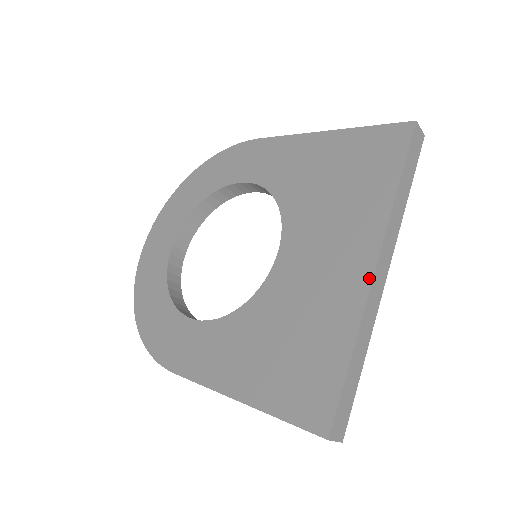
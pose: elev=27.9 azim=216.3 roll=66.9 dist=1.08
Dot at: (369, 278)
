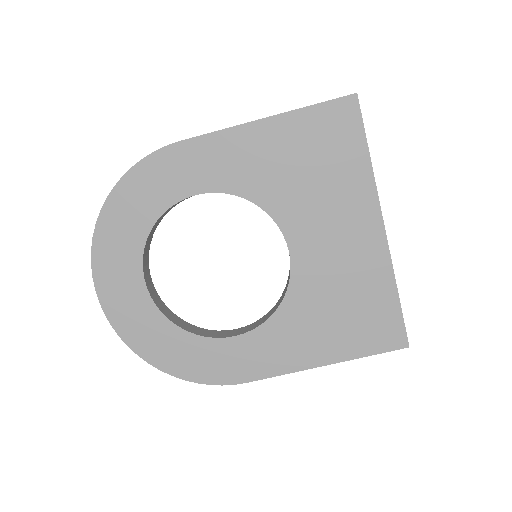
Dot at: (384, 237)
